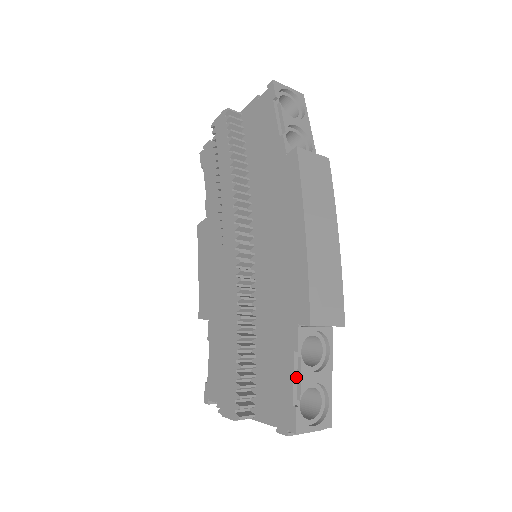
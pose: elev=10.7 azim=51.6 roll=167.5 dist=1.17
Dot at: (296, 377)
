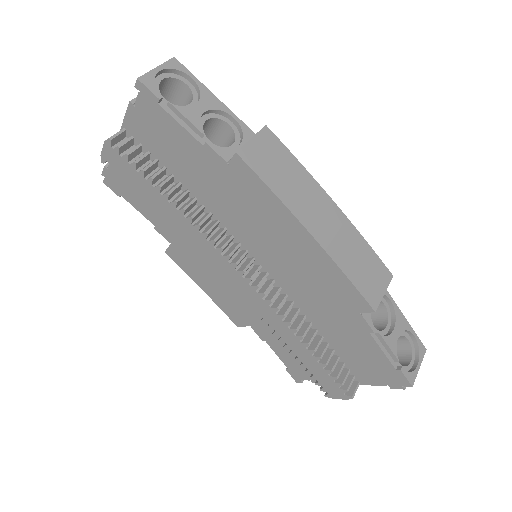
Dot at: (384, 348)
